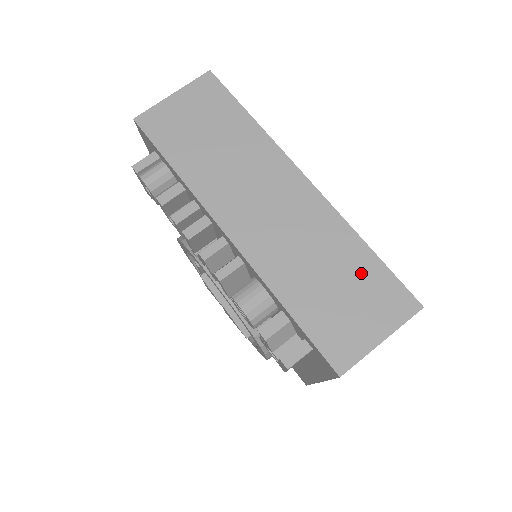
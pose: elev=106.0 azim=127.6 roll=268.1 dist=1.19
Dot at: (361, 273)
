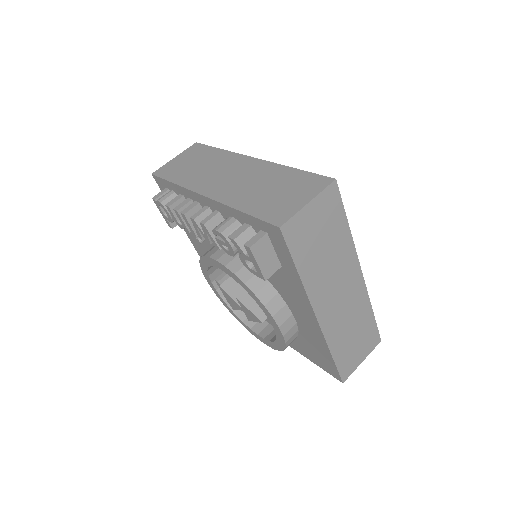
Dot at: (291, 180)
